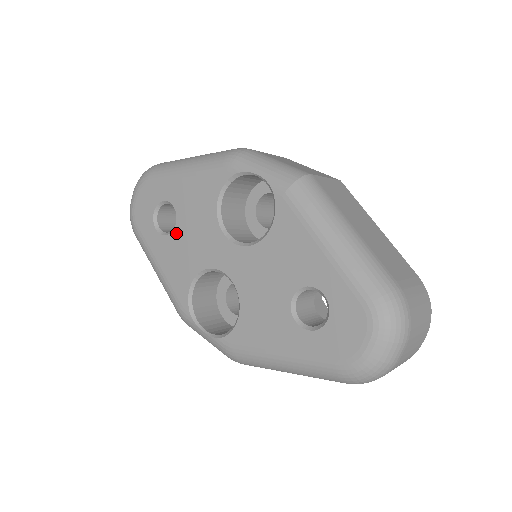
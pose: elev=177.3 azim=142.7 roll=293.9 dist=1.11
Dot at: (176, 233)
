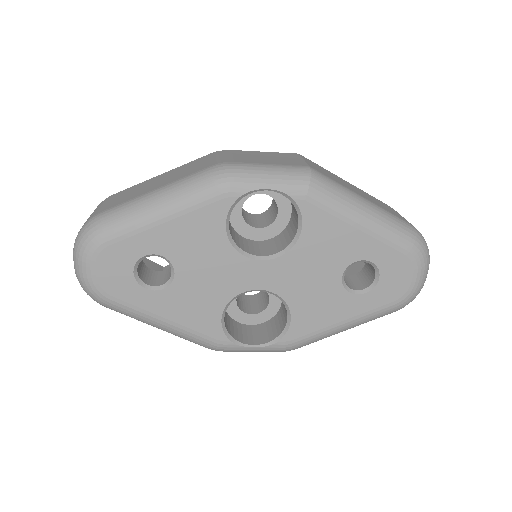
Dot at: (179, 281)
